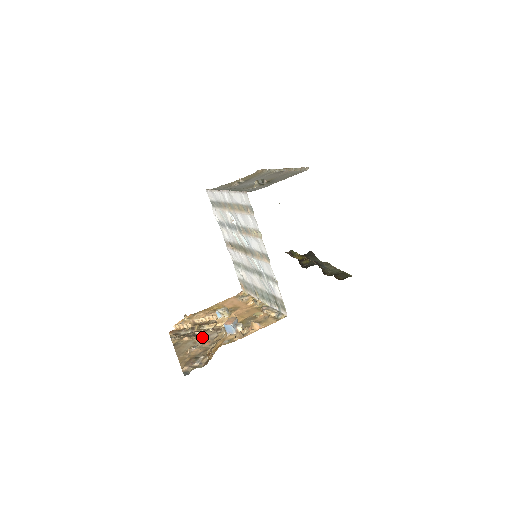
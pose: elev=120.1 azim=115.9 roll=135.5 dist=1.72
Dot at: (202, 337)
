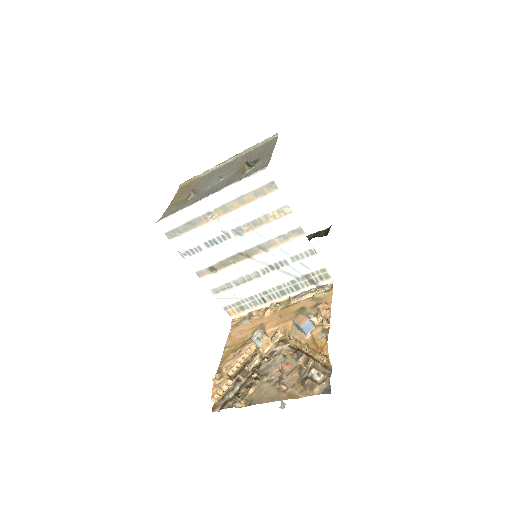
Dot at: (269, 371)
